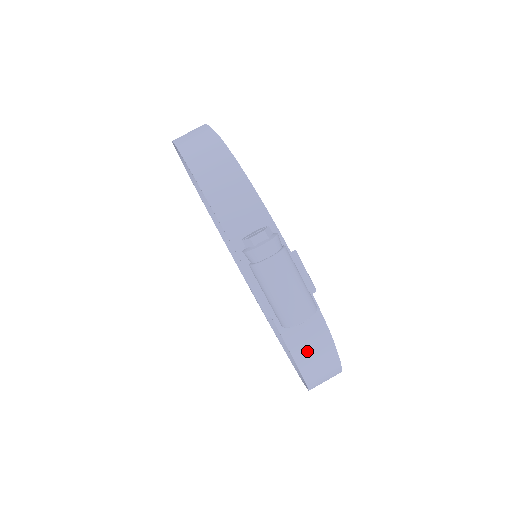
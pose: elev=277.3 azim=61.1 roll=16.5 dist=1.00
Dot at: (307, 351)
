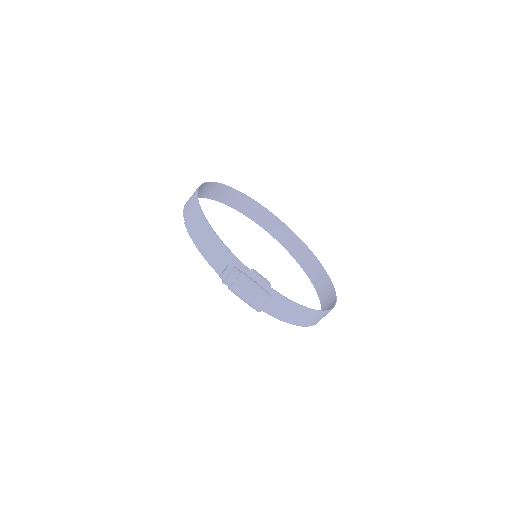
Dot at: (285, 314)
